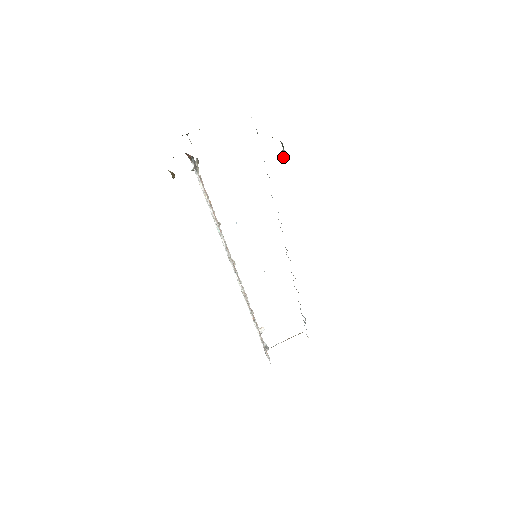
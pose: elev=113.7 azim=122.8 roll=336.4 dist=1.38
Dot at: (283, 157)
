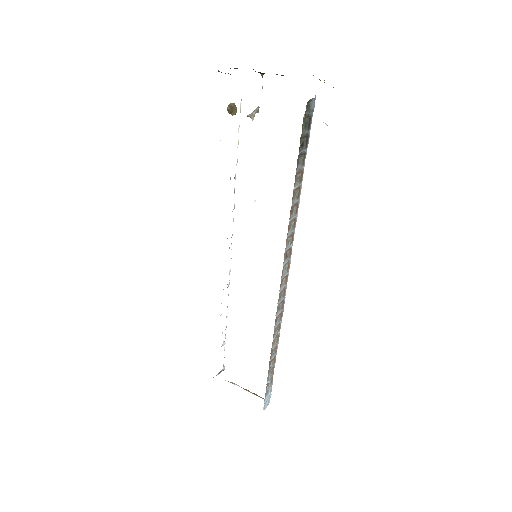
Dot at: occluded
